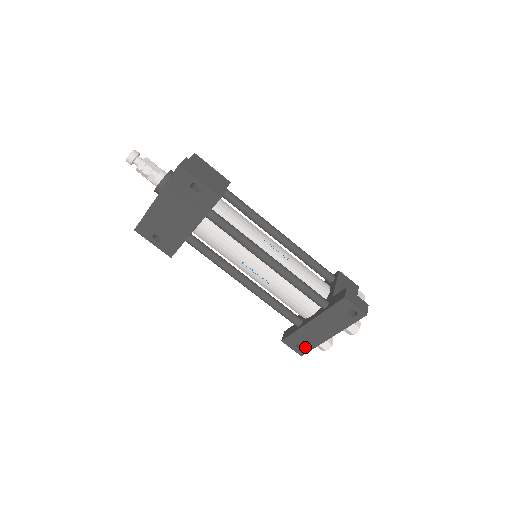
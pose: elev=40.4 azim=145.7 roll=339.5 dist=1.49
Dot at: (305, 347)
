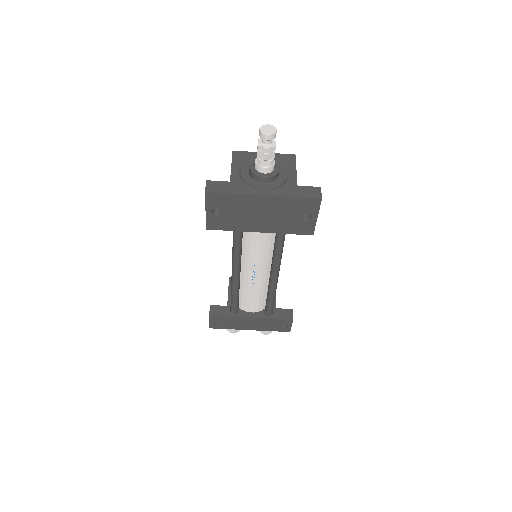
Dot at: (221, 326)
